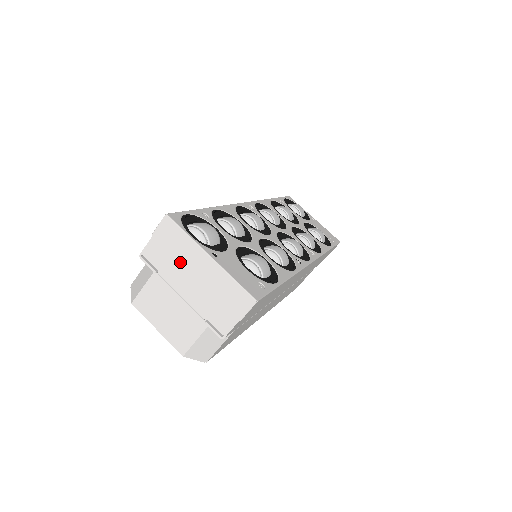
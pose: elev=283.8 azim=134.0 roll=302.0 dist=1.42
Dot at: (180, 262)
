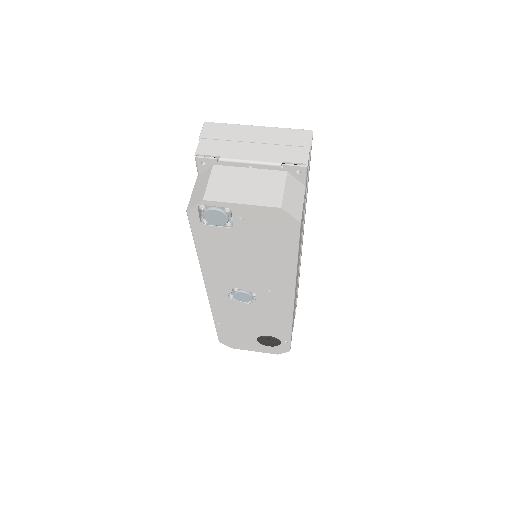
Dot at: (235, 140)
